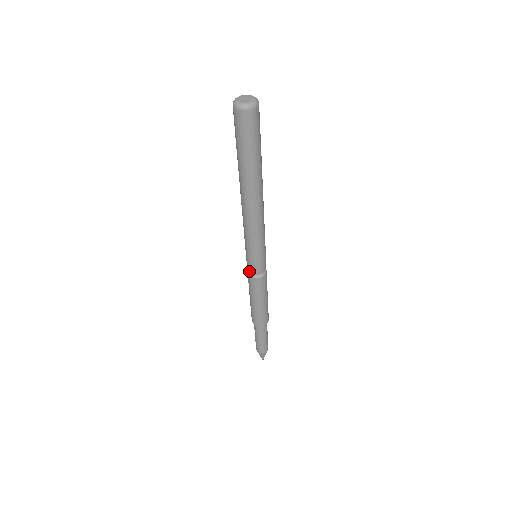
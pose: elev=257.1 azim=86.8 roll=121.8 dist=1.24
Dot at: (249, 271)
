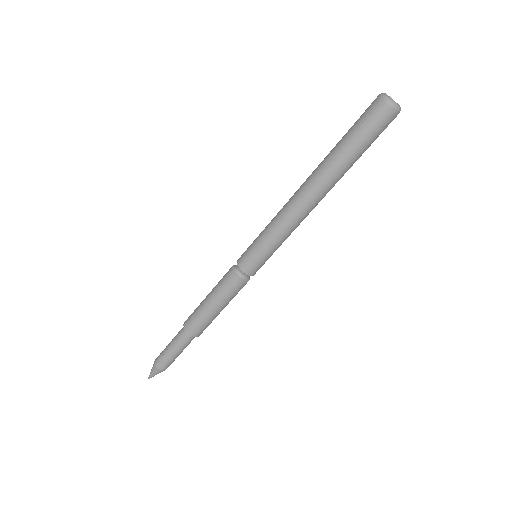
Dot at: (240, 268)
